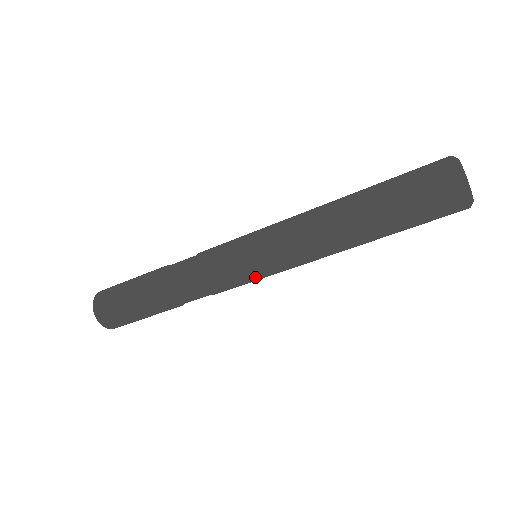
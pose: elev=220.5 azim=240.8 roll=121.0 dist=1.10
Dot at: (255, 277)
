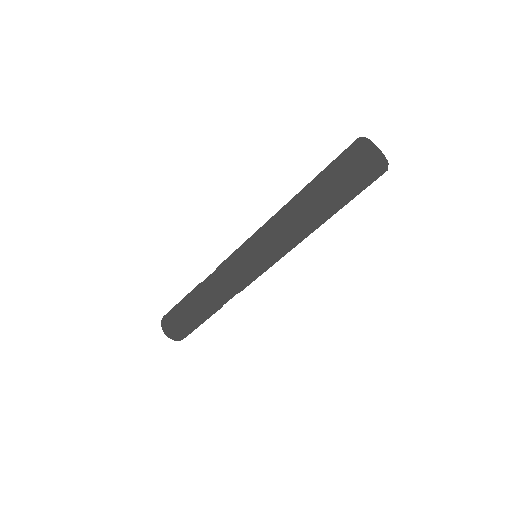
Dot at: (266, 270)
